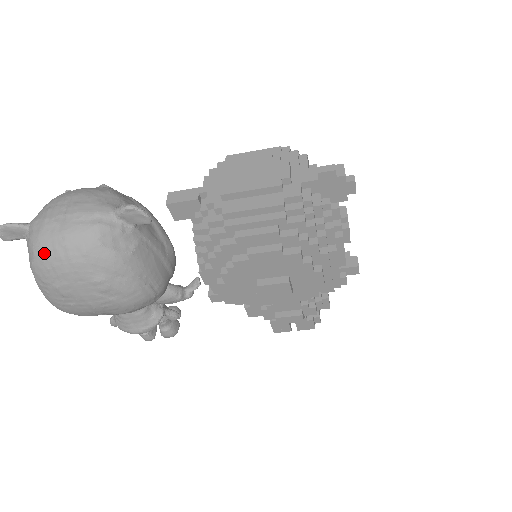
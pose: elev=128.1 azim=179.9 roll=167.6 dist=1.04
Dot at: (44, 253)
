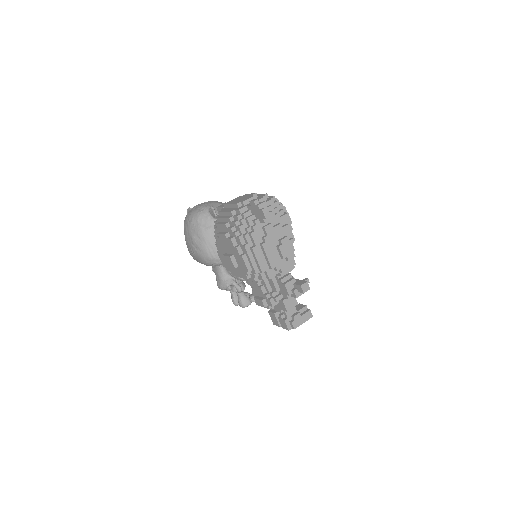
Dot at: (185, 219)
